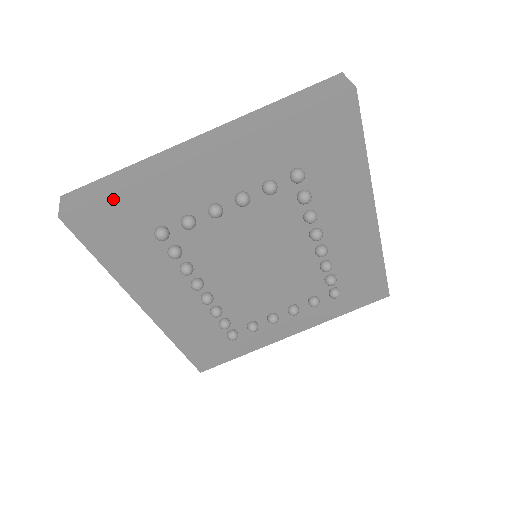
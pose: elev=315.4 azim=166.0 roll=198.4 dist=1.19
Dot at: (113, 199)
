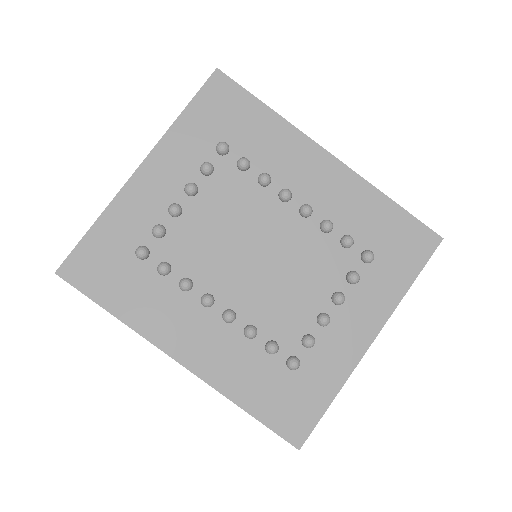
Dot at: (89, 237)
